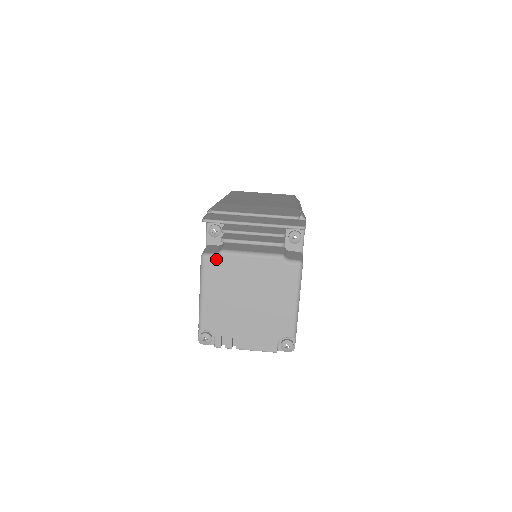
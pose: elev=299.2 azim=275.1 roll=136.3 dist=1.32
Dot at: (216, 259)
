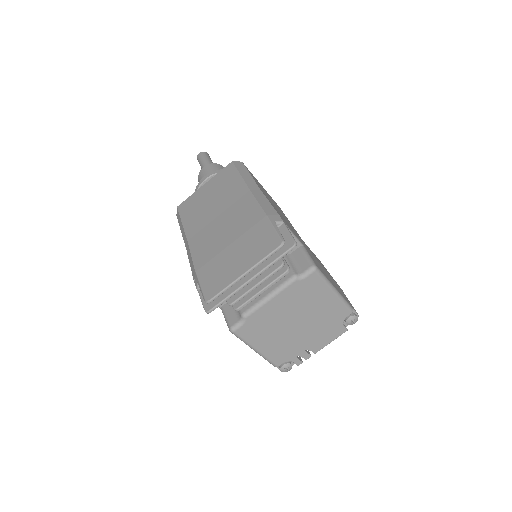
Dot at: (245, 325)
